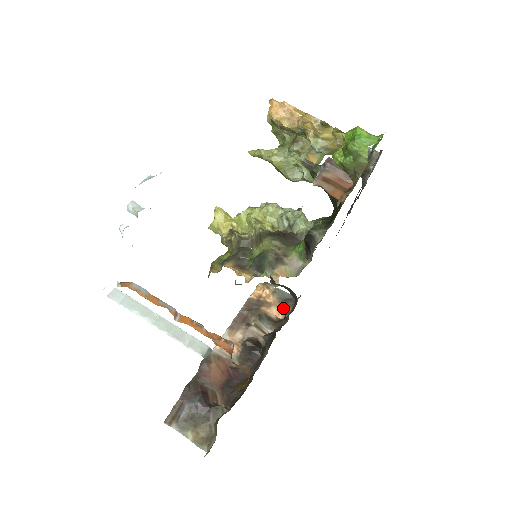
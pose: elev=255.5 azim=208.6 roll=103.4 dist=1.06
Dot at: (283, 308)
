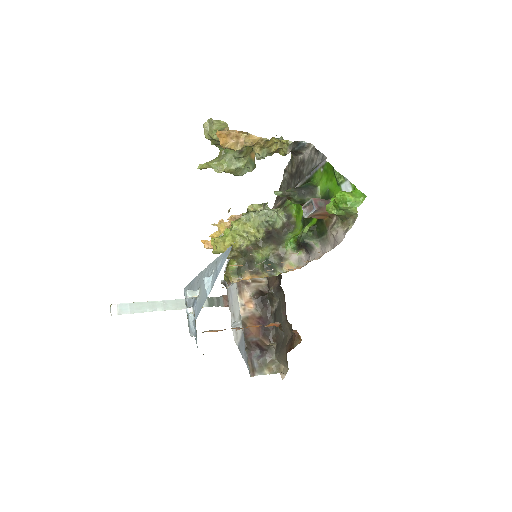
Dot at: occluded
